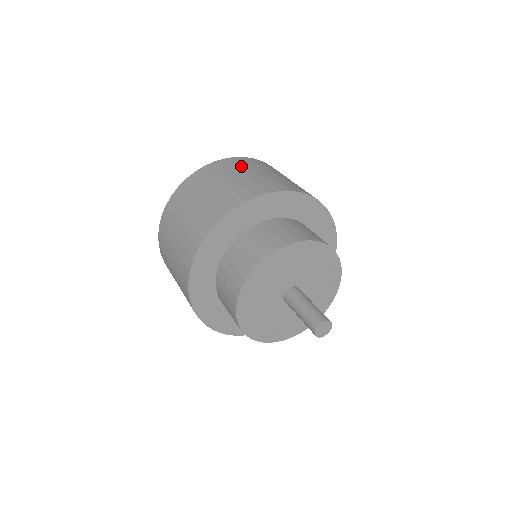
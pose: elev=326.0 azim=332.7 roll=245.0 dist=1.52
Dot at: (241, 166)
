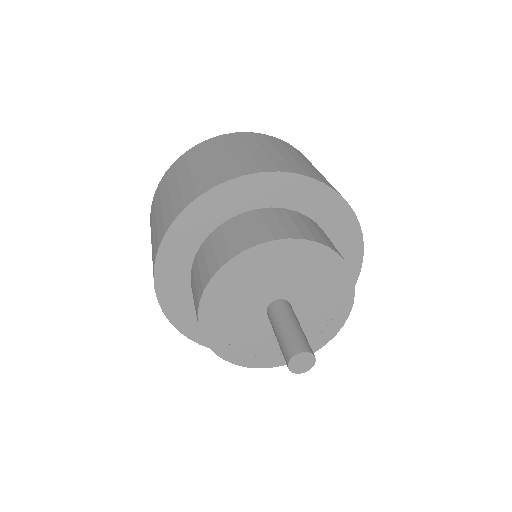
Dot at: occluded
